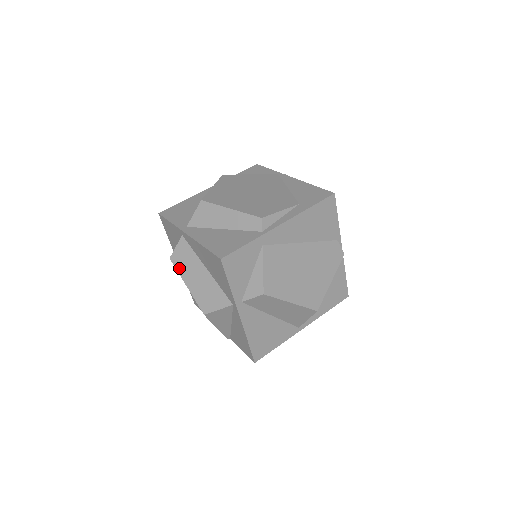
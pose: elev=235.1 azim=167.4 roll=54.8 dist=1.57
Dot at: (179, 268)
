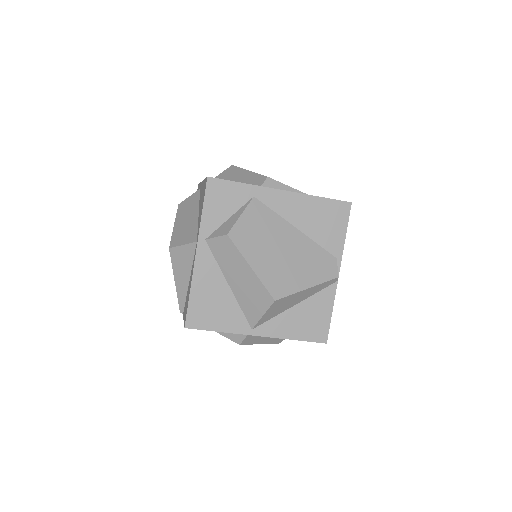
Dot at: (179, 211)
